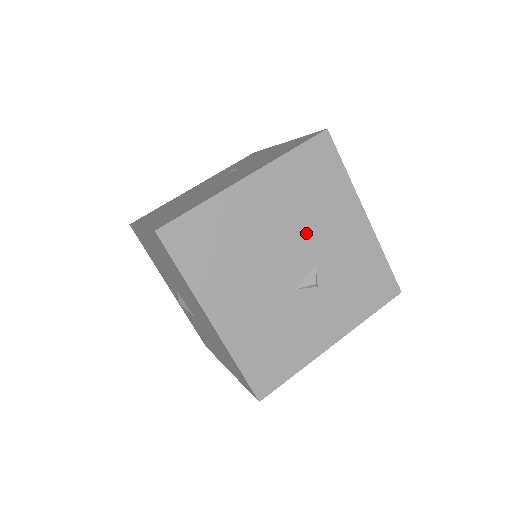
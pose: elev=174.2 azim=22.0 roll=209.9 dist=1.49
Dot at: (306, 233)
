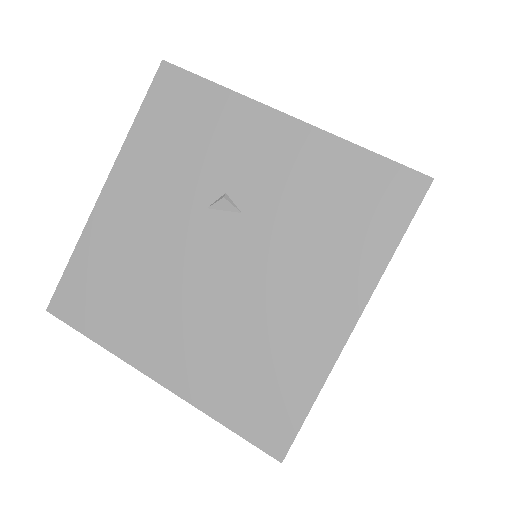
Dot at: occluded
